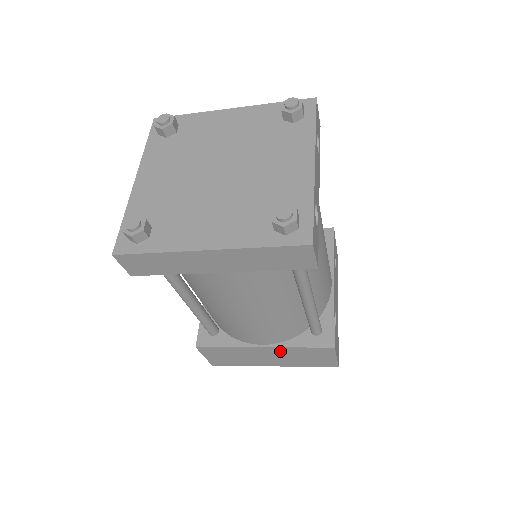
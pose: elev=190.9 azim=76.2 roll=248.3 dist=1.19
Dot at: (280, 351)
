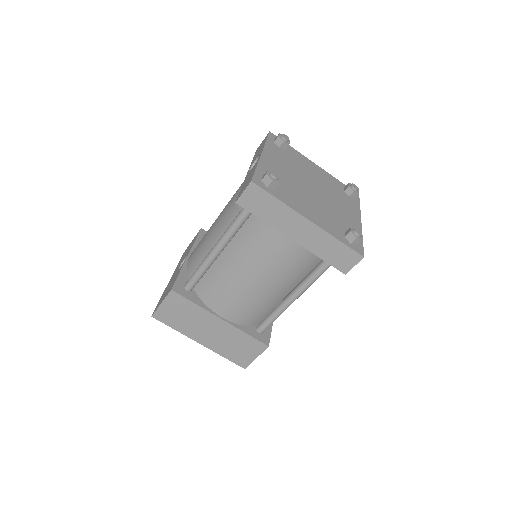
Dot at: (228, 330)
